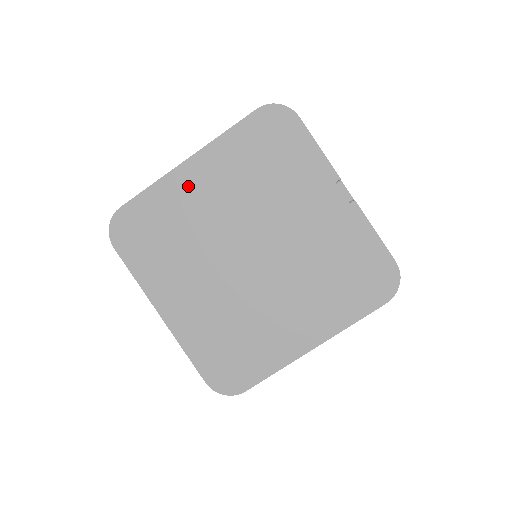
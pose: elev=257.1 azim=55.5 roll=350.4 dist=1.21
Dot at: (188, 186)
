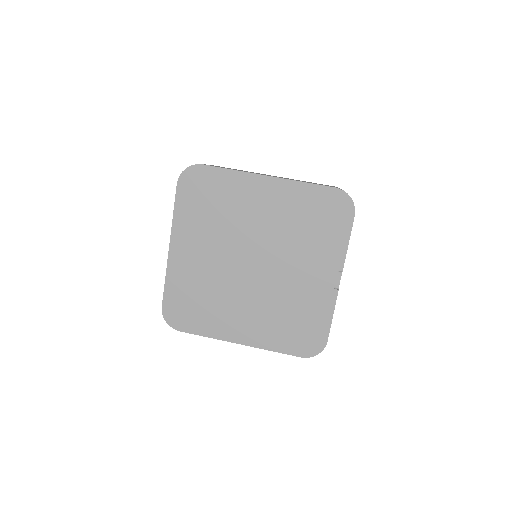
Dot at: (254, 192)
